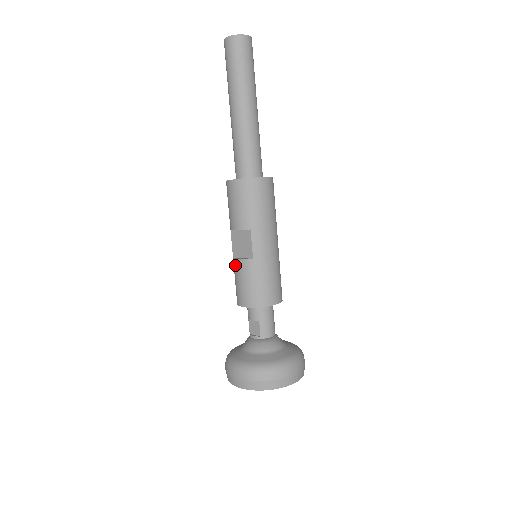
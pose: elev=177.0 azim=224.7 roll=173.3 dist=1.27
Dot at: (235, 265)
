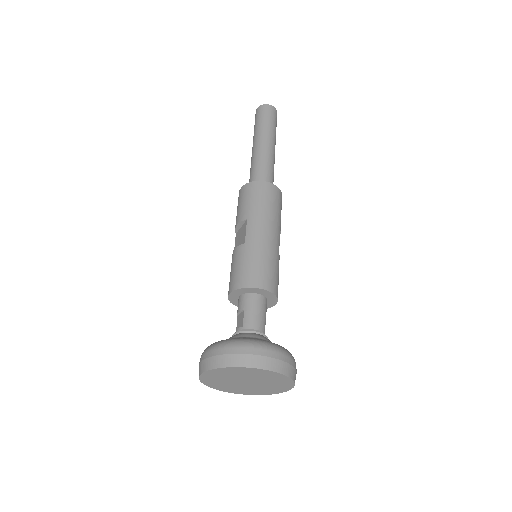
Dot at: (232, 259)
